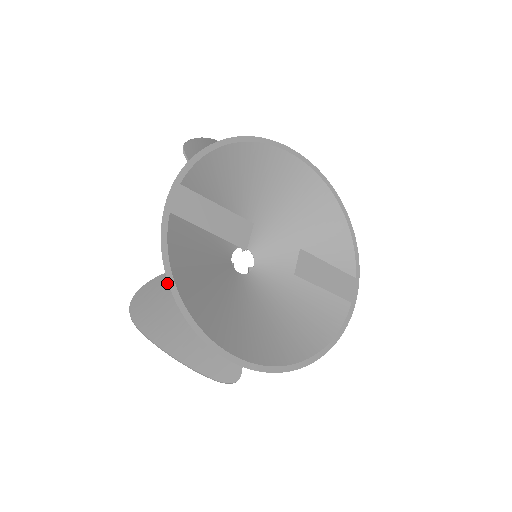
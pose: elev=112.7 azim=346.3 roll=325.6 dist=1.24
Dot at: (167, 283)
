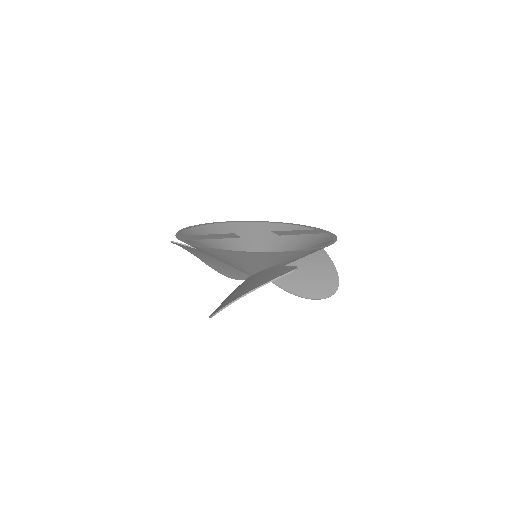
Dot at: occluded
